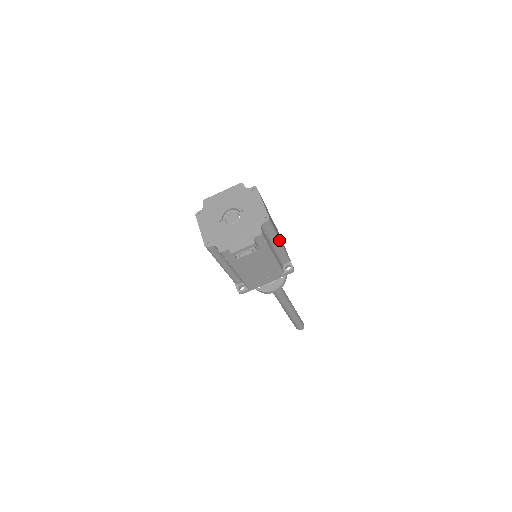
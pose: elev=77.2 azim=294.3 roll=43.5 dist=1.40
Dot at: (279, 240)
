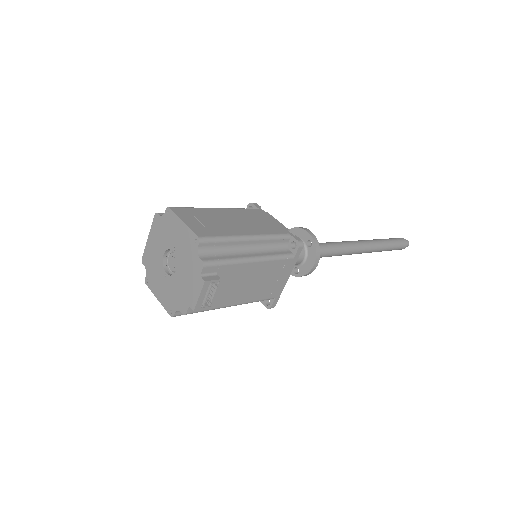
Dot at: (245, 238)
